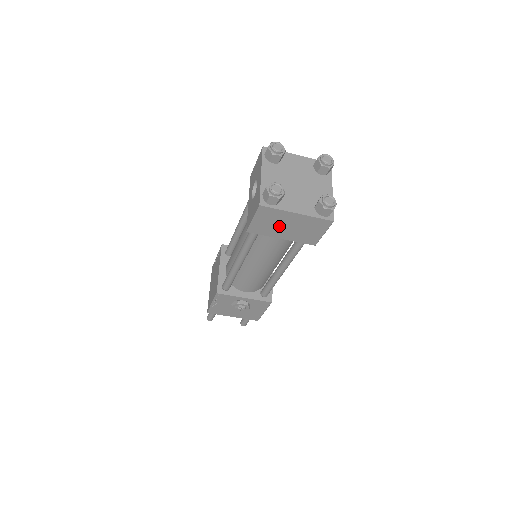
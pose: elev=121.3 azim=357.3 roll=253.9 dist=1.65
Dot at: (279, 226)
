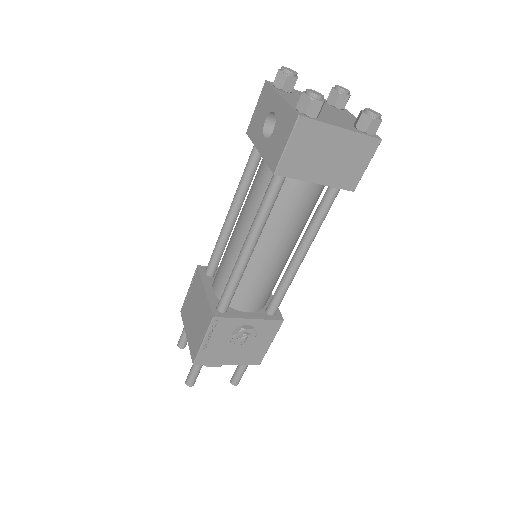
Dot at: (317, 157)
